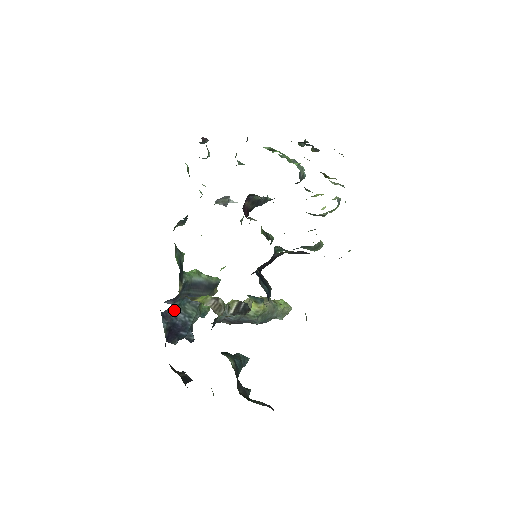
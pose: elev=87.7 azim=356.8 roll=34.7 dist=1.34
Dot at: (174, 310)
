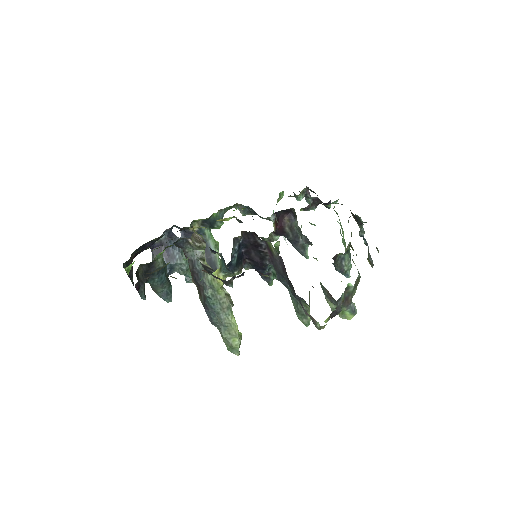
Dot at: occluded
